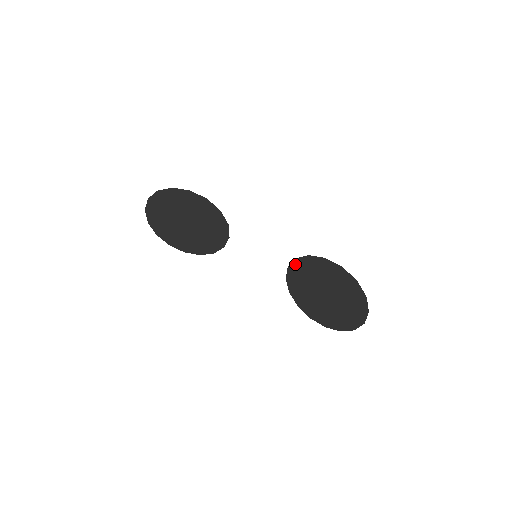
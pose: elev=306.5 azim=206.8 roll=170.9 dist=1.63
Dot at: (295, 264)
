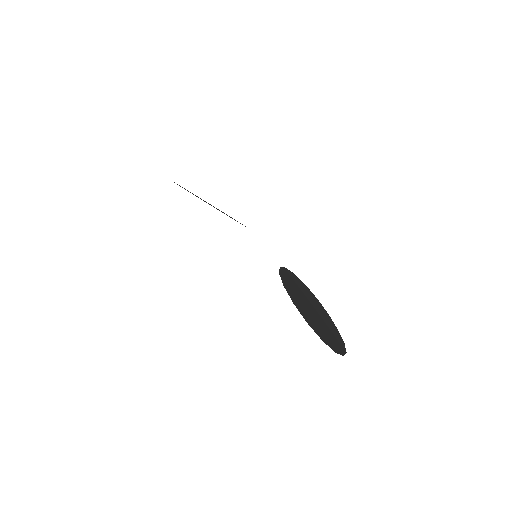
Dot at: occluded
